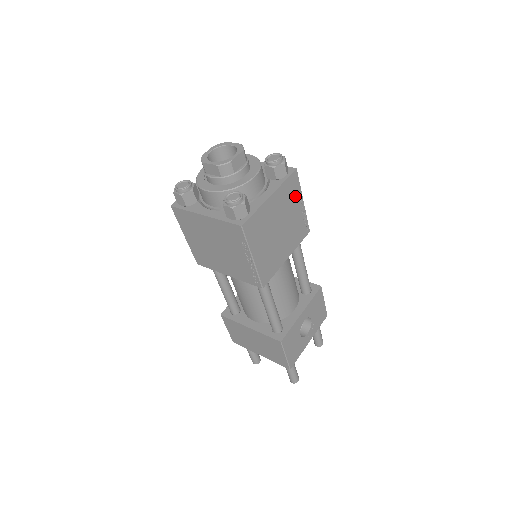
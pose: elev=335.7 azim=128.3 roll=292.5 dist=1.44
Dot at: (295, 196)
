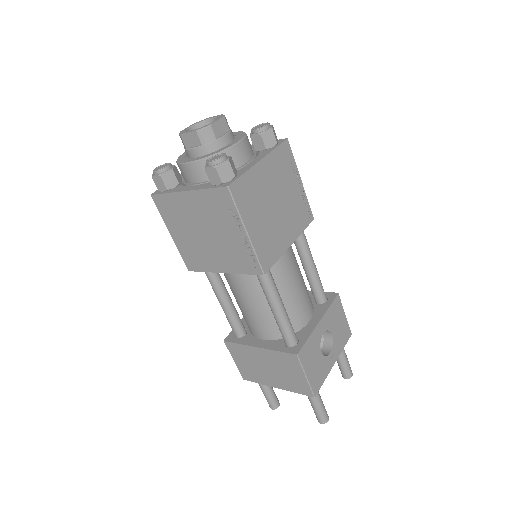
Dot at: (290, 170)
